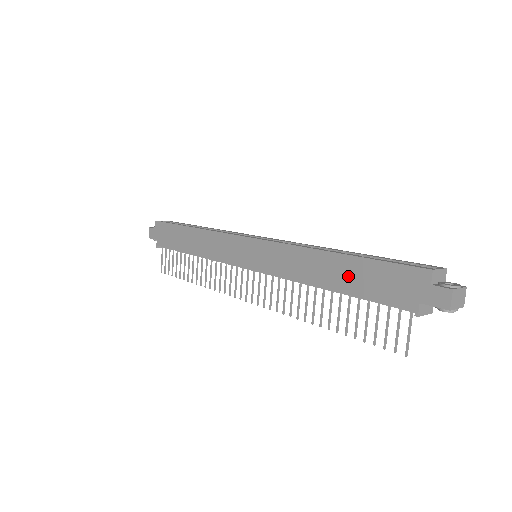
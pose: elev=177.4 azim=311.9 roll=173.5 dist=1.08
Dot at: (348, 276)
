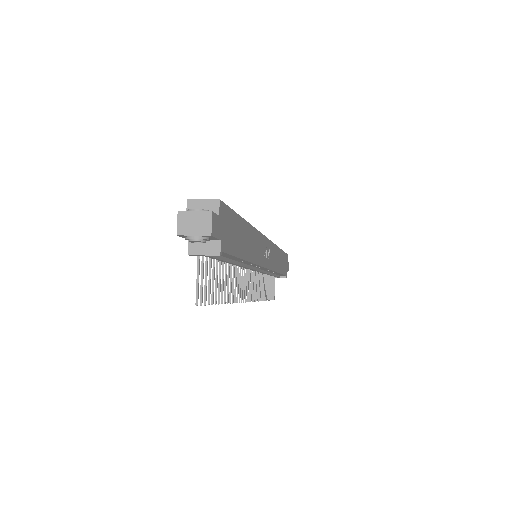
Dot at: occluded
